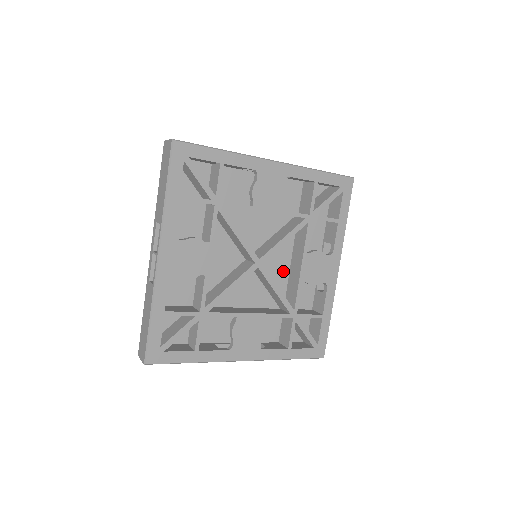
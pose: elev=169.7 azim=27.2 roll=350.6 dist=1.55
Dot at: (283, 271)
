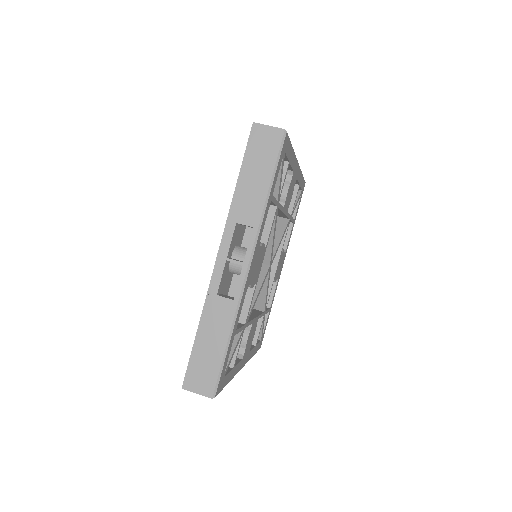
Dot at: occluded
